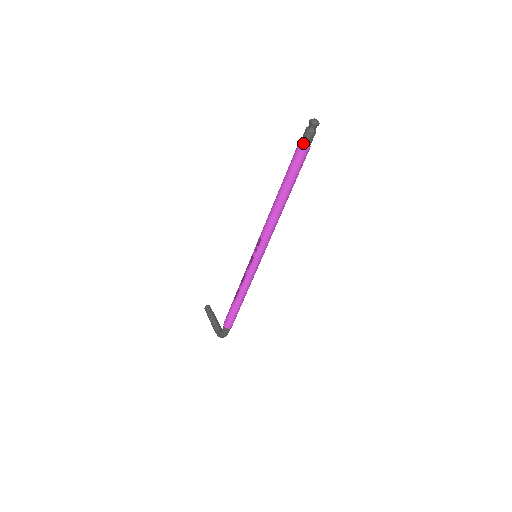
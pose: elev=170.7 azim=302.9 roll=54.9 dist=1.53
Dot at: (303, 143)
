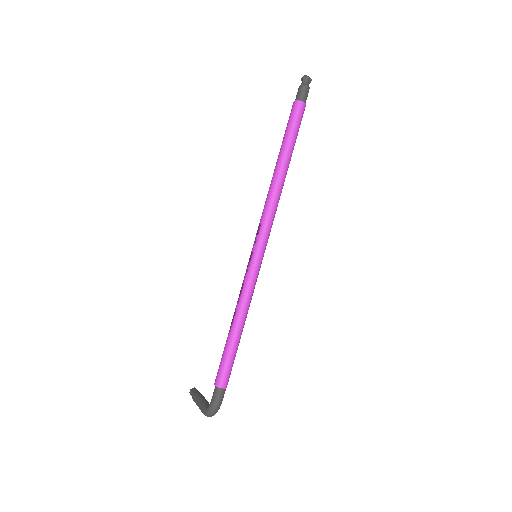
Dot at: (298, 98)
